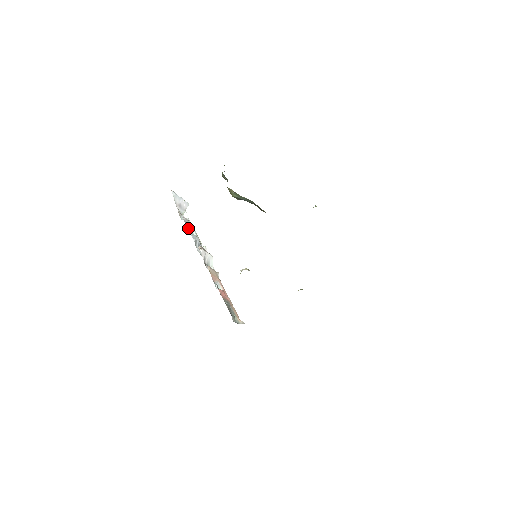
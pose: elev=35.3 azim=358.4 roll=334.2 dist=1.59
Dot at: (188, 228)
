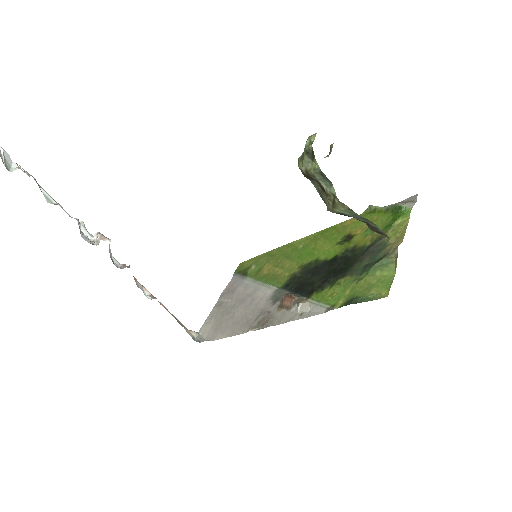
Dot at: occluded
